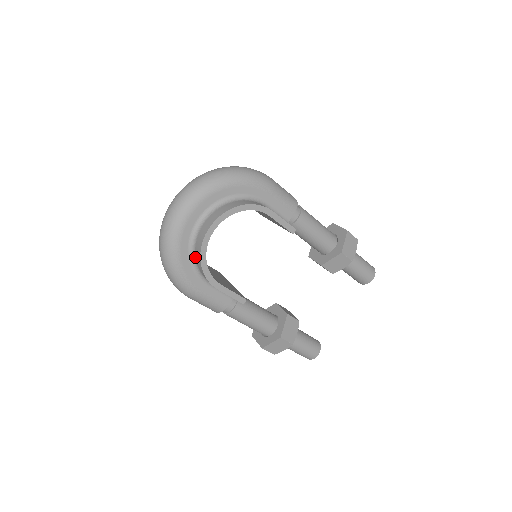
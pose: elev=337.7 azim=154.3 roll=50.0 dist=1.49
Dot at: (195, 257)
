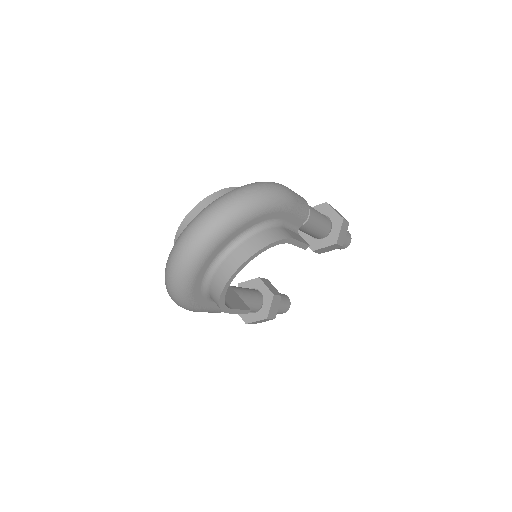
Dot at: (209, 289)
